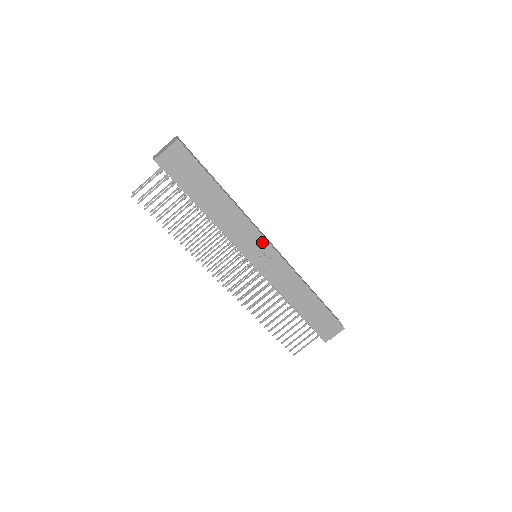
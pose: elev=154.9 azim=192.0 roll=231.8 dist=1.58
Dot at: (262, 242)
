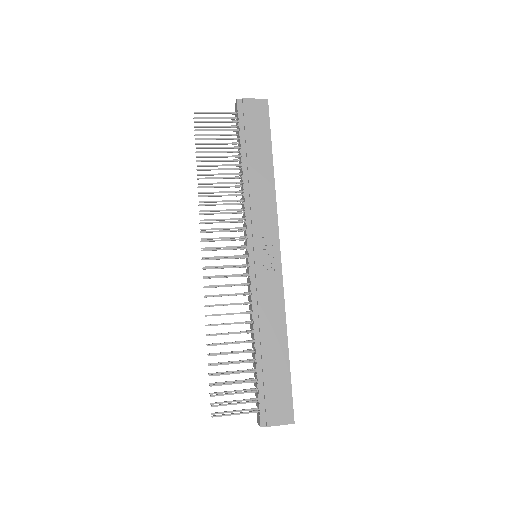
Dot at: (274, 240)
